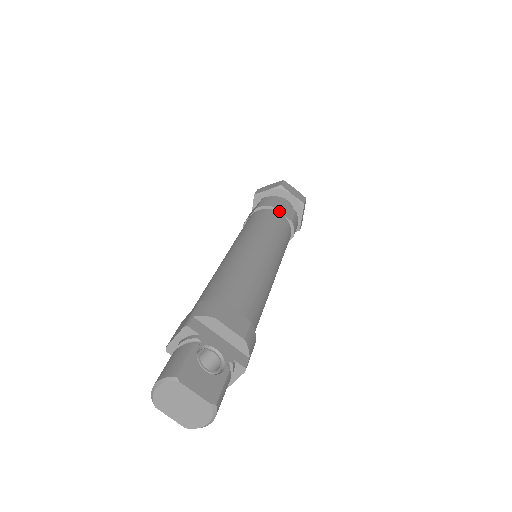
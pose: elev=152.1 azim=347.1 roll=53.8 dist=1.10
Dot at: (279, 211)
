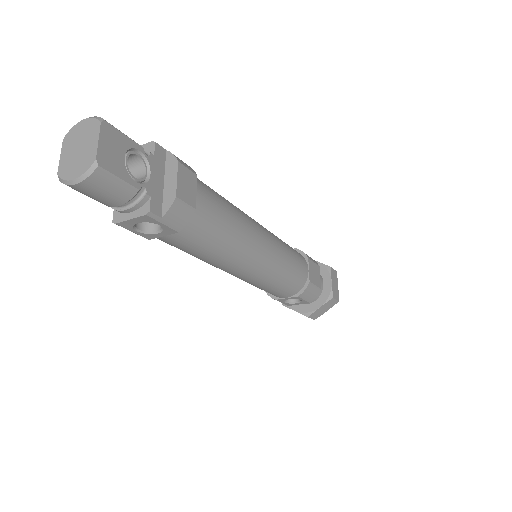
Dot at: (309, 265)
